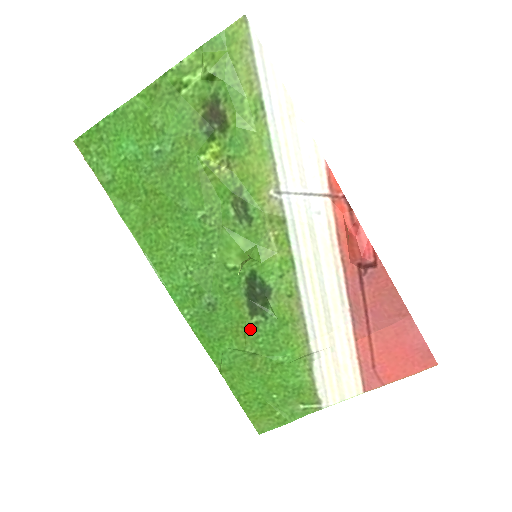
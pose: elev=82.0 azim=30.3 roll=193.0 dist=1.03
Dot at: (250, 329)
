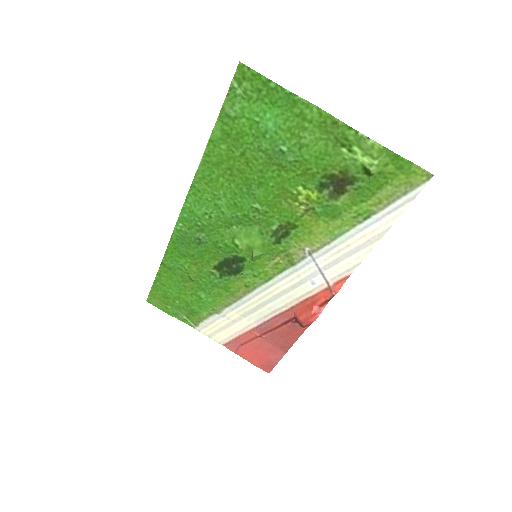
Dot at: (205, 271)
